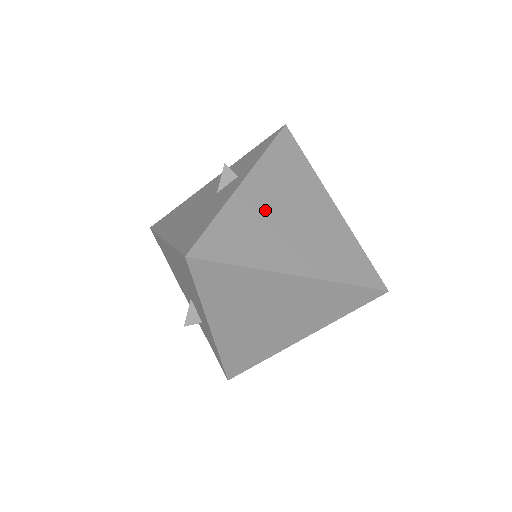
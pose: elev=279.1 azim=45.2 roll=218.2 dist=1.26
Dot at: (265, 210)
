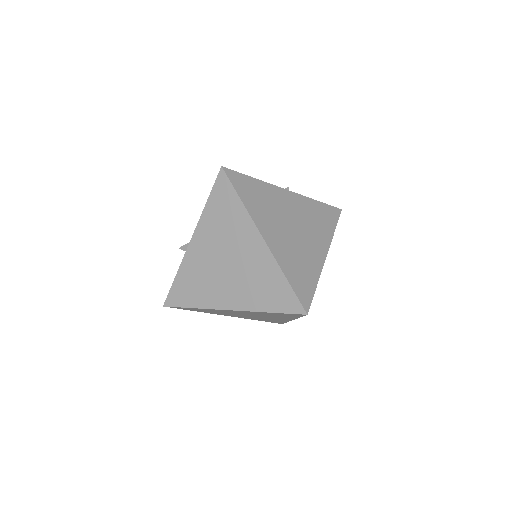
Dot at: (283, 208)
